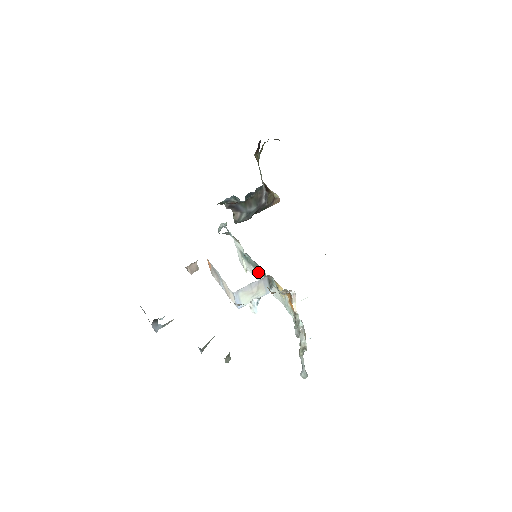
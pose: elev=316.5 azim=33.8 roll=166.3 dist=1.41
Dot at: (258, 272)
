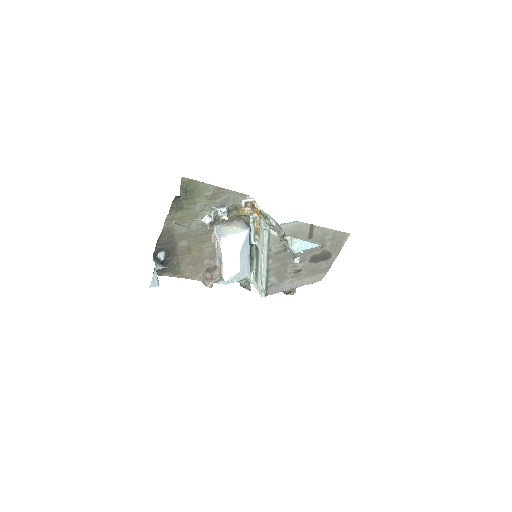
Dot at: (258, 261)
